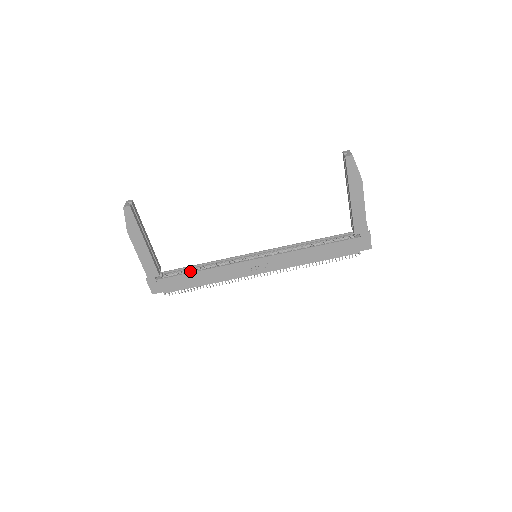
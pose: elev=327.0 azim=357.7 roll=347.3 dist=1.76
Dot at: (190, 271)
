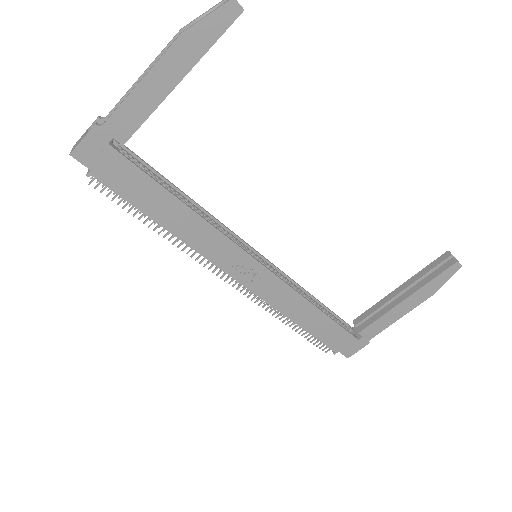
Dot at: occluded
